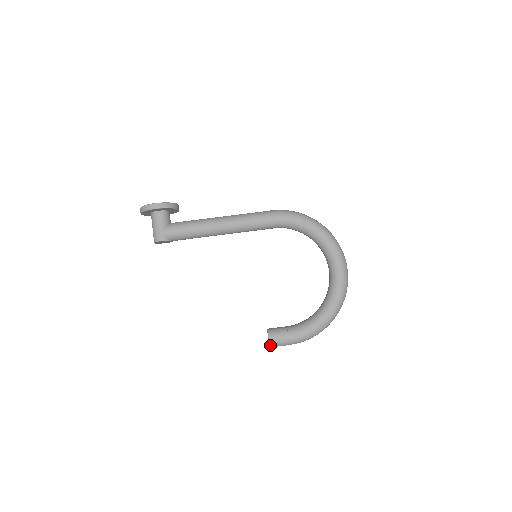
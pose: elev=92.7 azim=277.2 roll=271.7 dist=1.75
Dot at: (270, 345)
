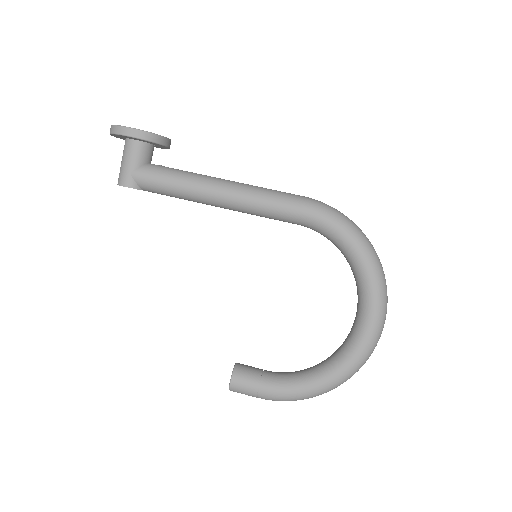
Dot at: (230, 389)
